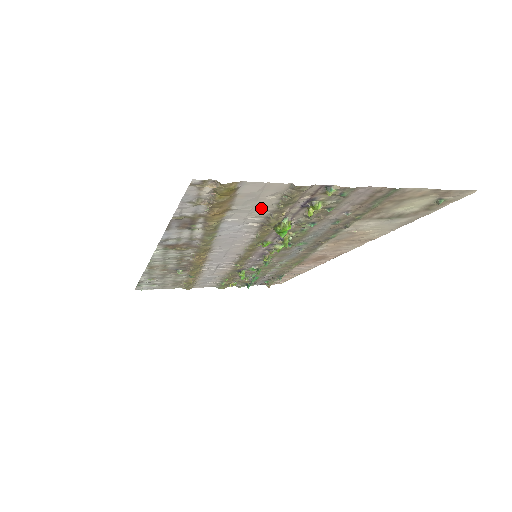
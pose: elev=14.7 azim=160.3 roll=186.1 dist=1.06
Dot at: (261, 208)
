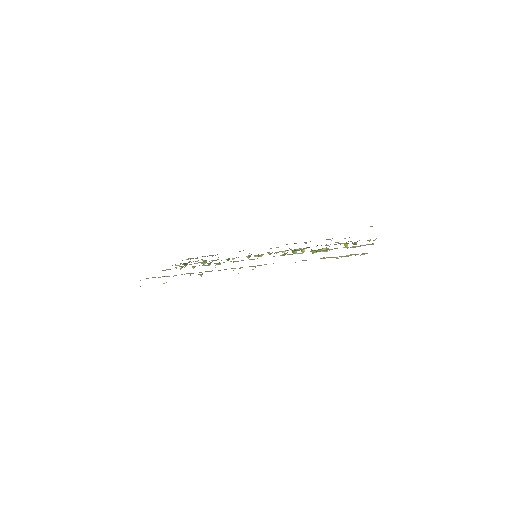
Dot at: occluded
